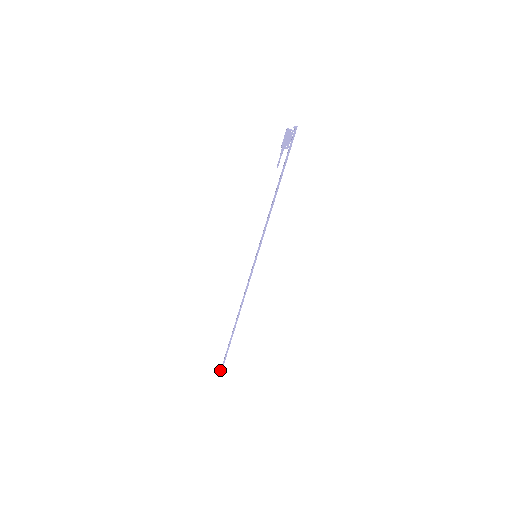
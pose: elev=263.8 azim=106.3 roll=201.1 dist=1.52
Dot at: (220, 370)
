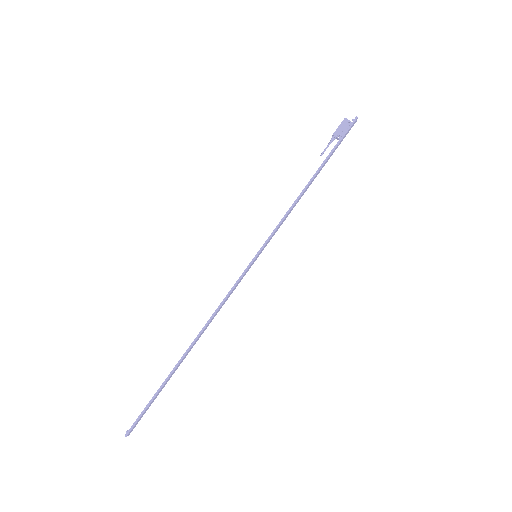
Dot at: (128, 430)
